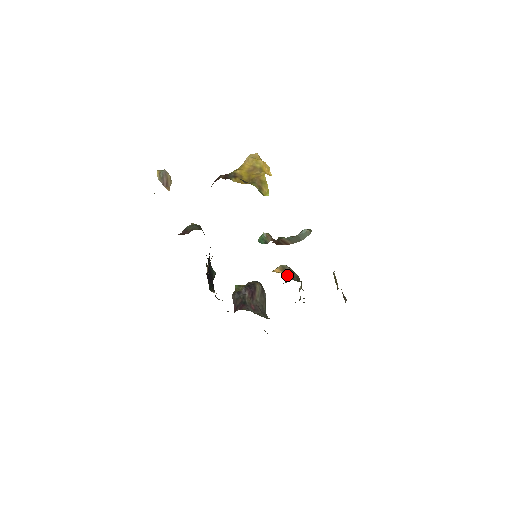
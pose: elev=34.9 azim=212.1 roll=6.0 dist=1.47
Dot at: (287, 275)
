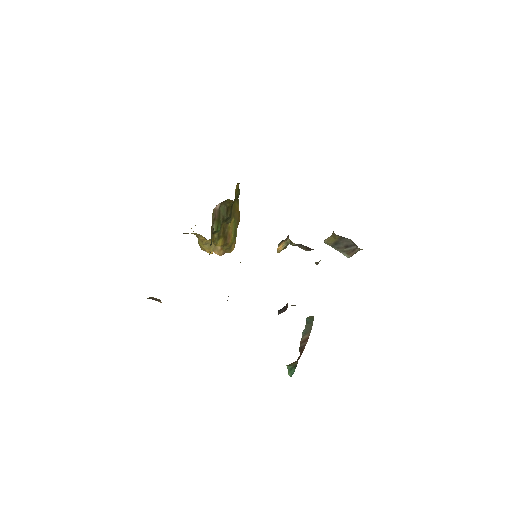
Dot at: (286, 238)
